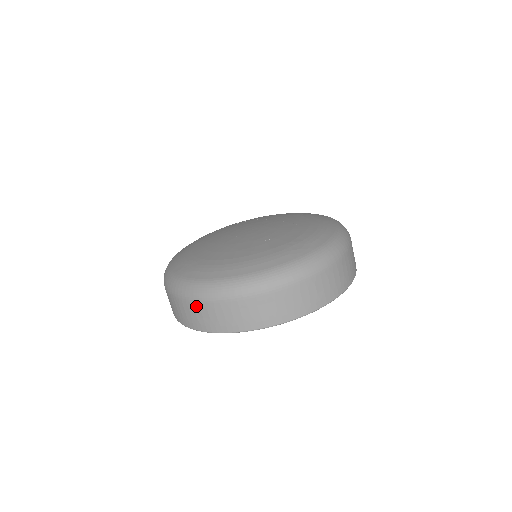
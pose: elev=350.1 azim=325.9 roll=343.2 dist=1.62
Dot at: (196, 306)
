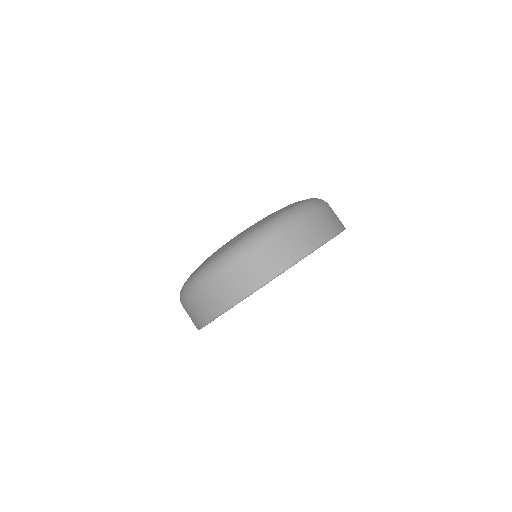
Dot at: (190, 303)
